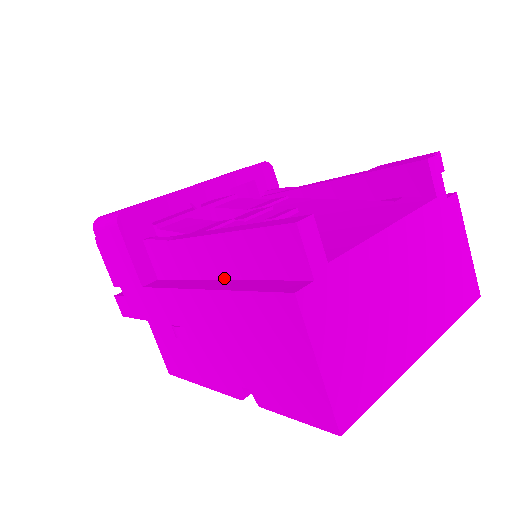
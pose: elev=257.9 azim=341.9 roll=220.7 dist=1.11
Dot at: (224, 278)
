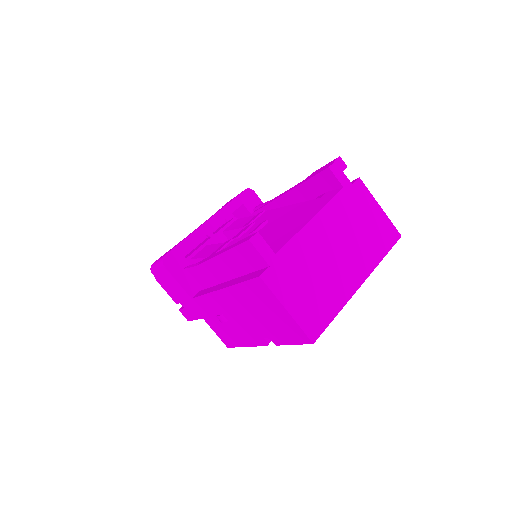
Dot at: (232, 278)
